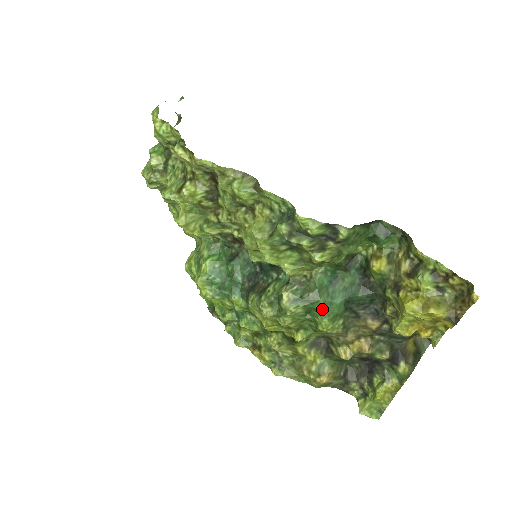
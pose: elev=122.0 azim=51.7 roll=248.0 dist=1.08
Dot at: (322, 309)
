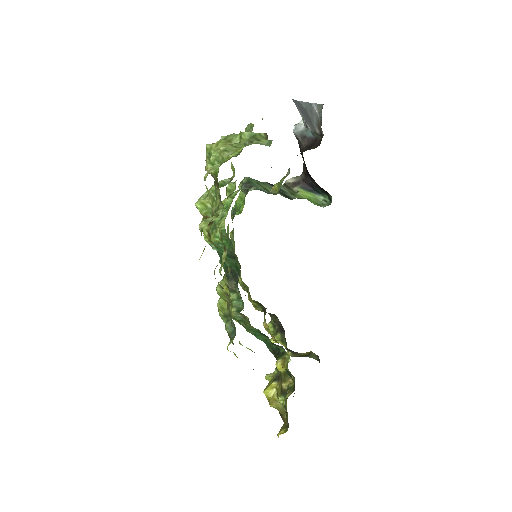
Dot at: occluded
